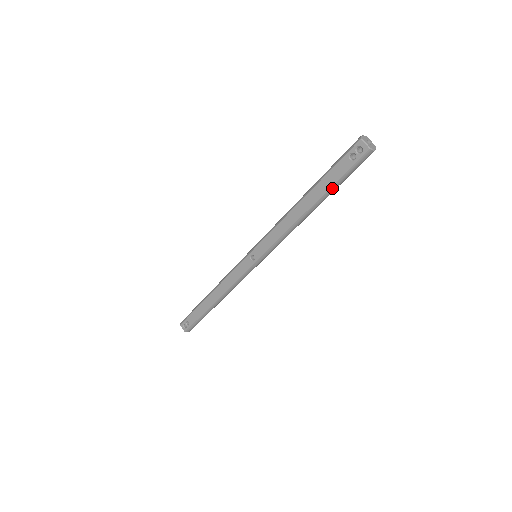
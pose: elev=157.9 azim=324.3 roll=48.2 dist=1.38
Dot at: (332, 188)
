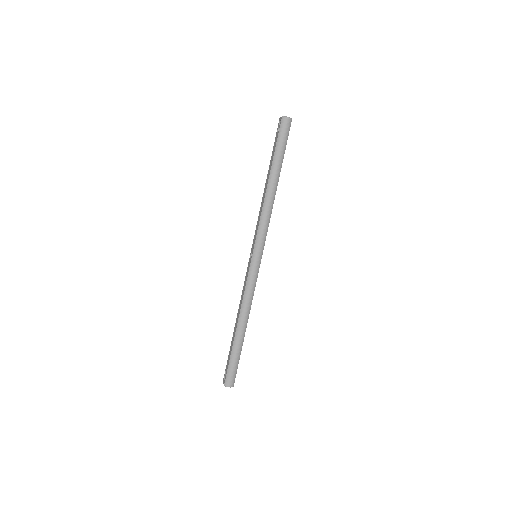
Dot at: (275, 157)
